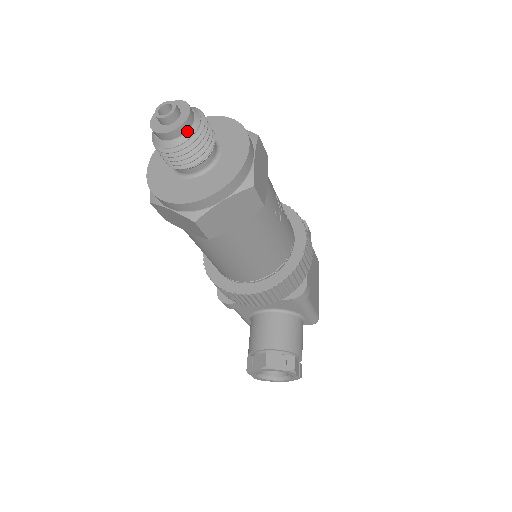
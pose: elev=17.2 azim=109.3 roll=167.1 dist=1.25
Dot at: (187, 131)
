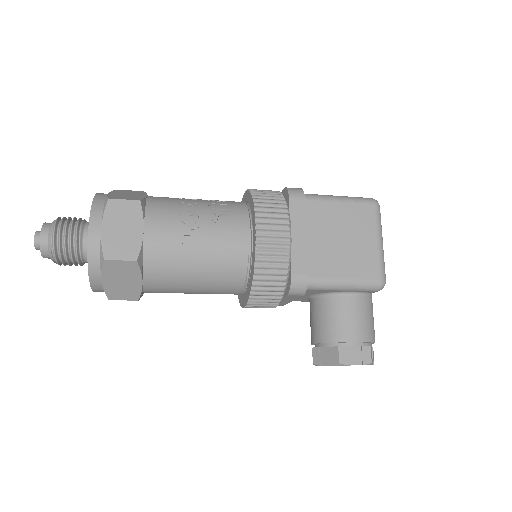
Dot at: (48, 249)
